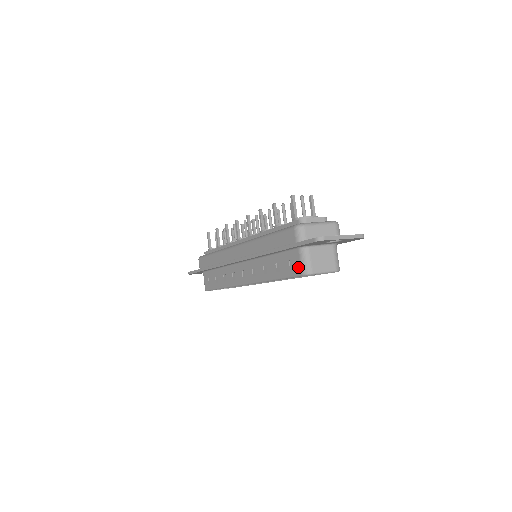
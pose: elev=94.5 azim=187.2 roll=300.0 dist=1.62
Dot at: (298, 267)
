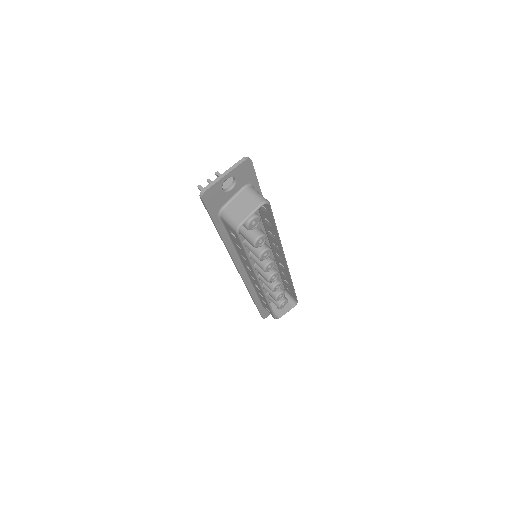
Dot at: (232, 230)
